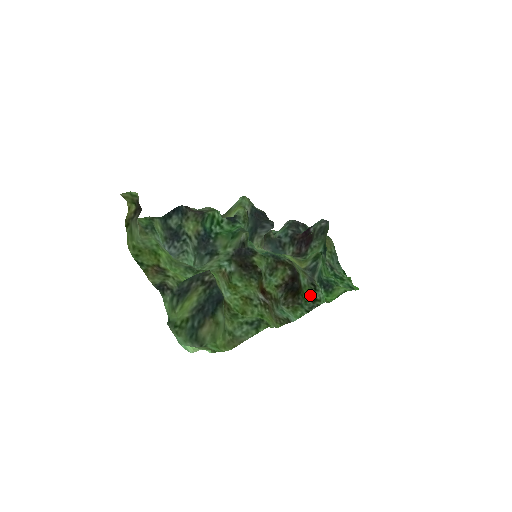
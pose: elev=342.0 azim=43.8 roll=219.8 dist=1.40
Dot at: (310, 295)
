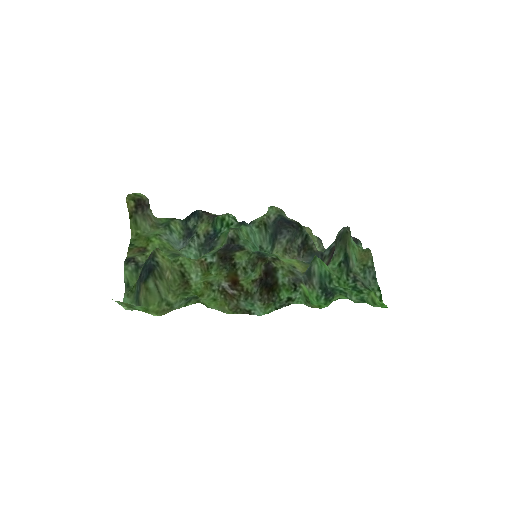
Dot at: (288, 294)
